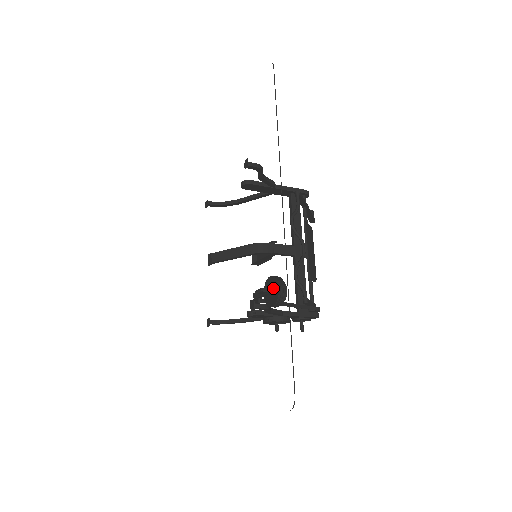
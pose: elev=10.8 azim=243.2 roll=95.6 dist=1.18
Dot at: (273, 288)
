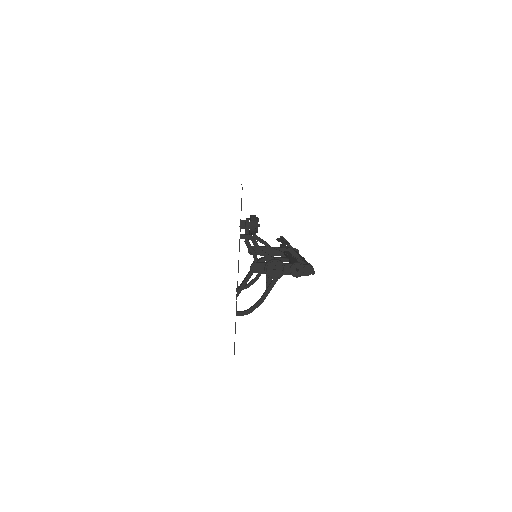
Dot at: (248, 219)
